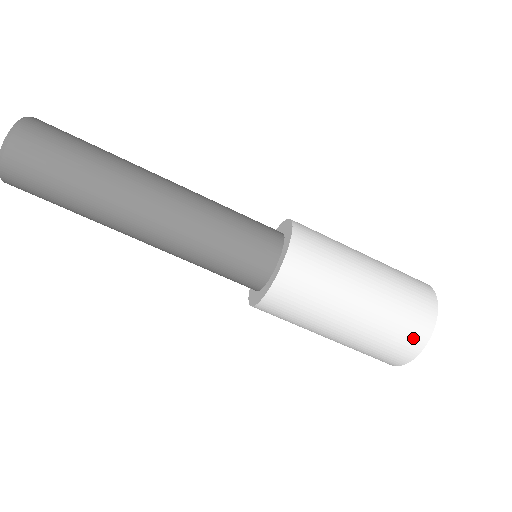
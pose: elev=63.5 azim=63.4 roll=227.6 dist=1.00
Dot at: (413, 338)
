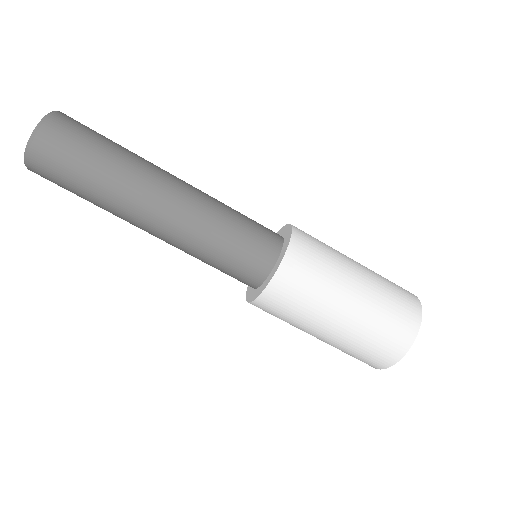
Dot at: (410, 303)
